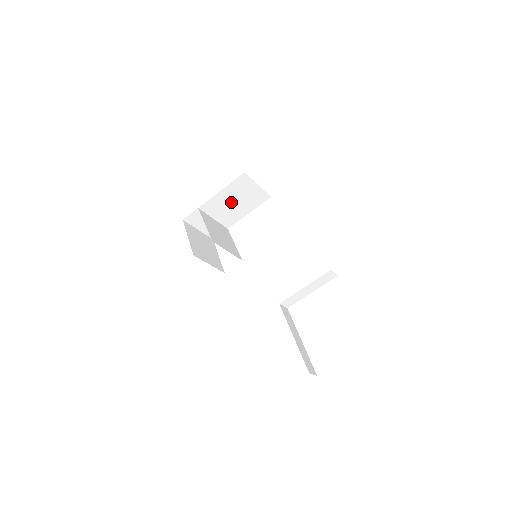
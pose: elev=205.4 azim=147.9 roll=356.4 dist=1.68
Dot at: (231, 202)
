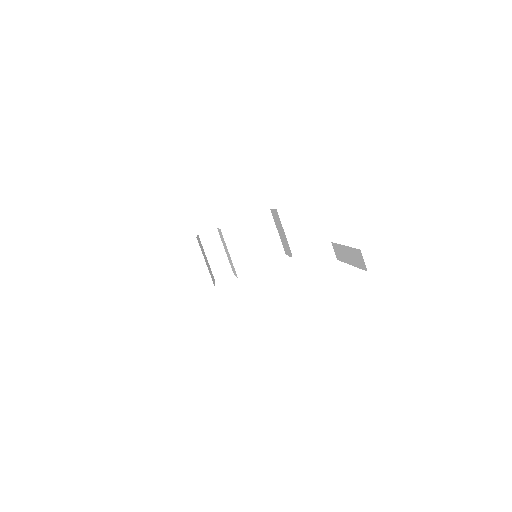
Dot at: (248, 239)
